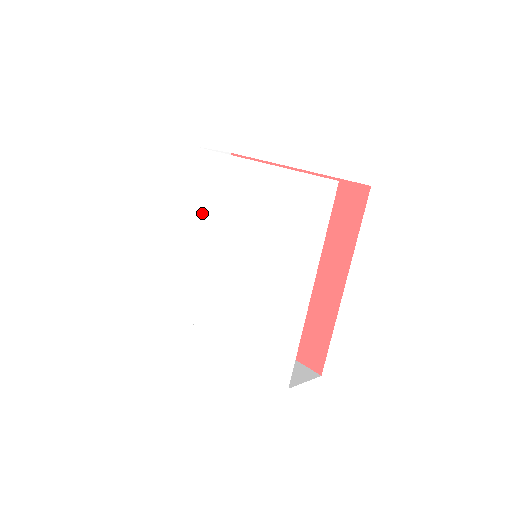
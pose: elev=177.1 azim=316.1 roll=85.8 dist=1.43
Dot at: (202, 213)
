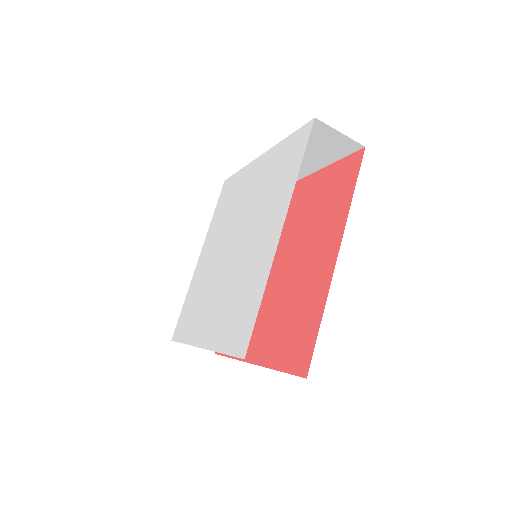
Dot at: (216, 229)
